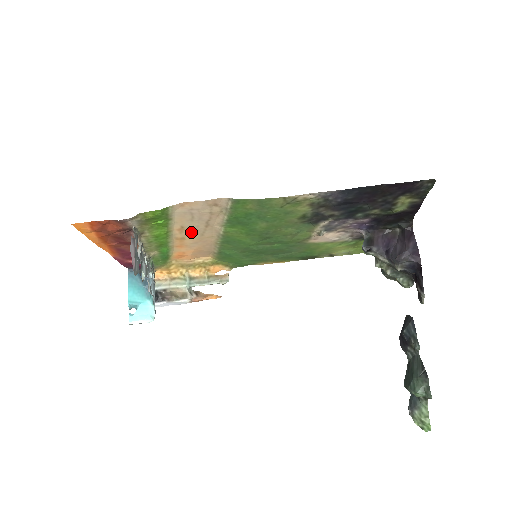
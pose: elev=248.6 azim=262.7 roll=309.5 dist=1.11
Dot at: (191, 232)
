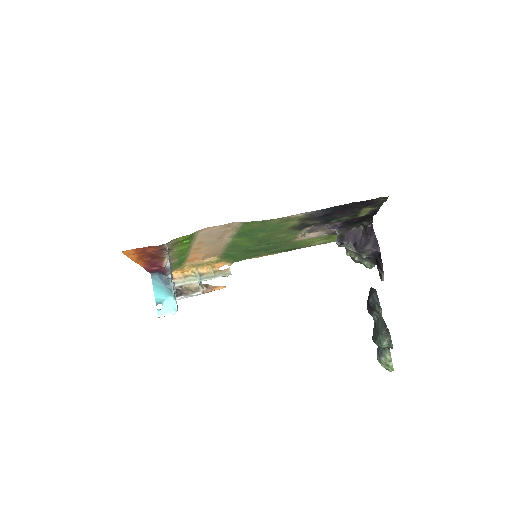
Dot at: (206, 244)
